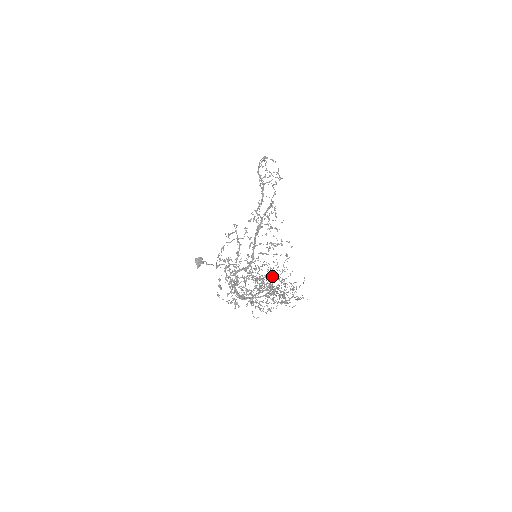
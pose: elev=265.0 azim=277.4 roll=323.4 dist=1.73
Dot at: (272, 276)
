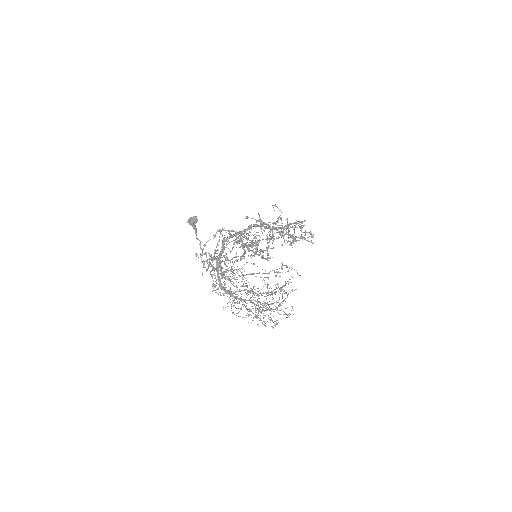
Dot at: occluded
